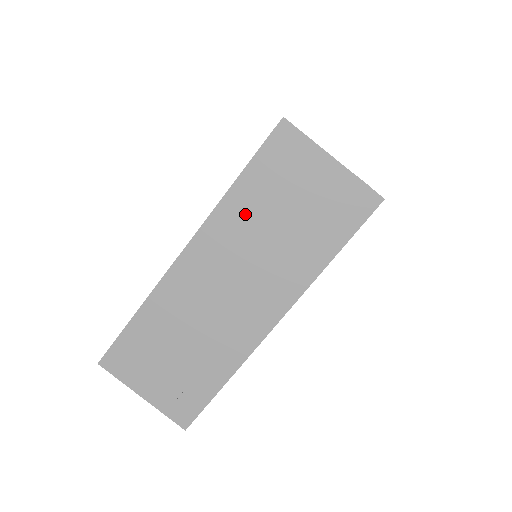
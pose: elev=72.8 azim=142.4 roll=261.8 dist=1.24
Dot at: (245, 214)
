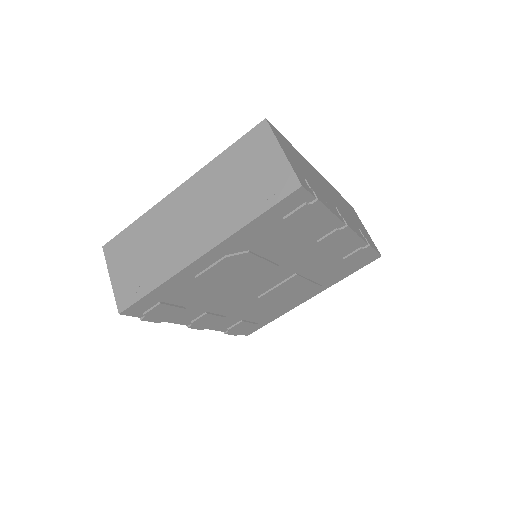
Dot at: (219, 174)
